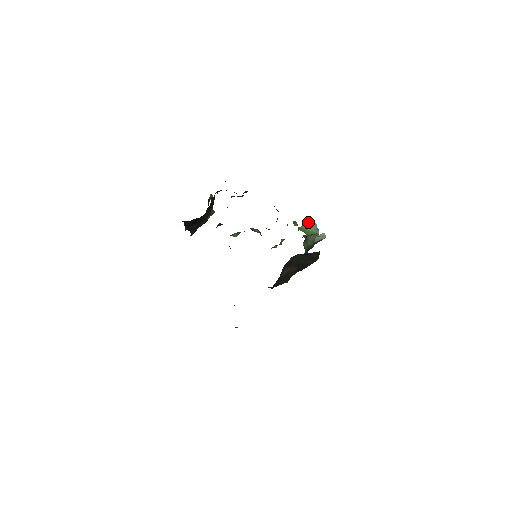
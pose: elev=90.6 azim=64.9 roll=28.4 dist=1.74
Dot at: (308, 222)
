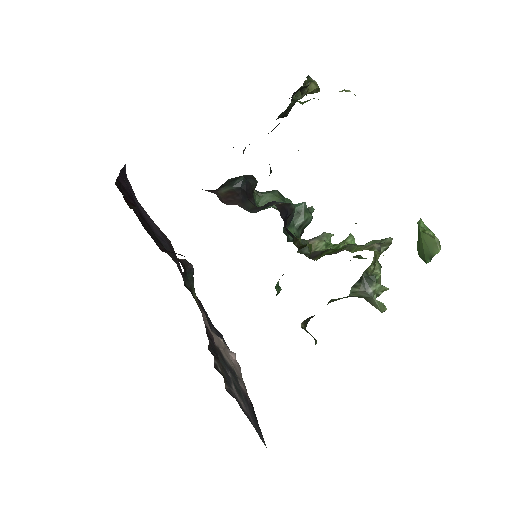
Dot at: (434, 237)
